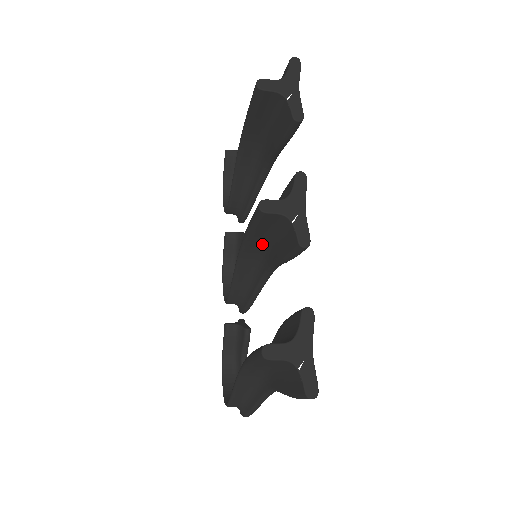
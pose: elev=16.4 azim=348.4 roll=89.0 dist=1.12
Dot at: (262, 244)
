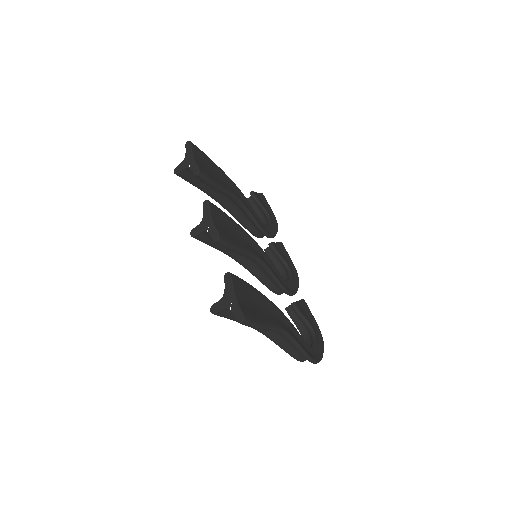
Dot at: occluded
